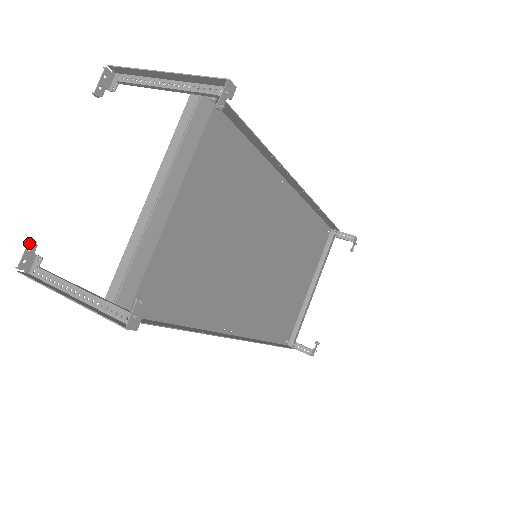
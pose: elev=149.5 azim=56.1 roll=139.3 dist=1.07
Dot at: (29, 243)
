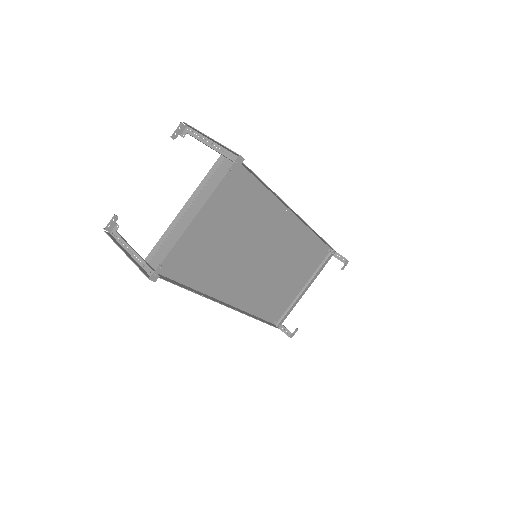
Dot at: (114, 216)
